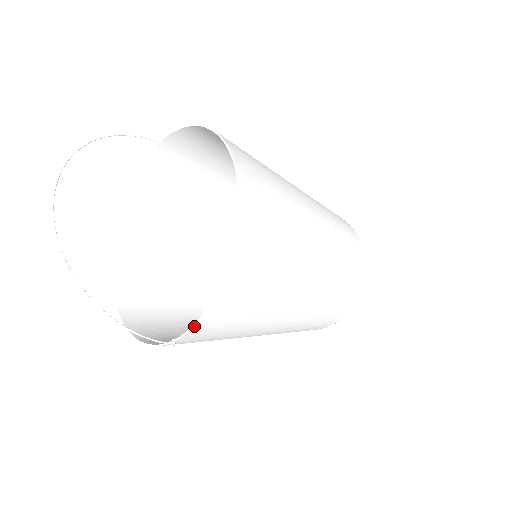
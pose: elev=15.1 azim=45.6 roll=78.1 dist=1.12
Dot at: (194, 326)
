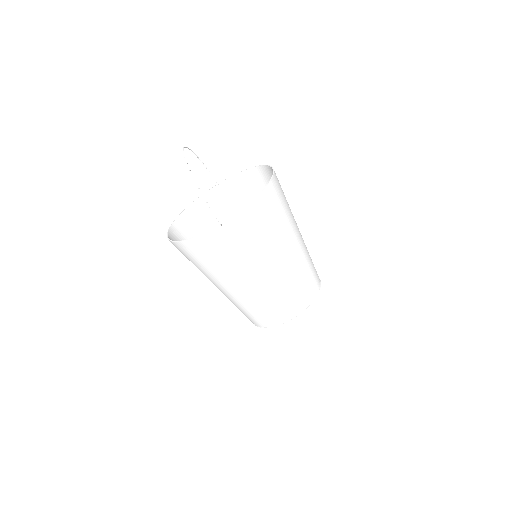
Dot at: (239, 212)
